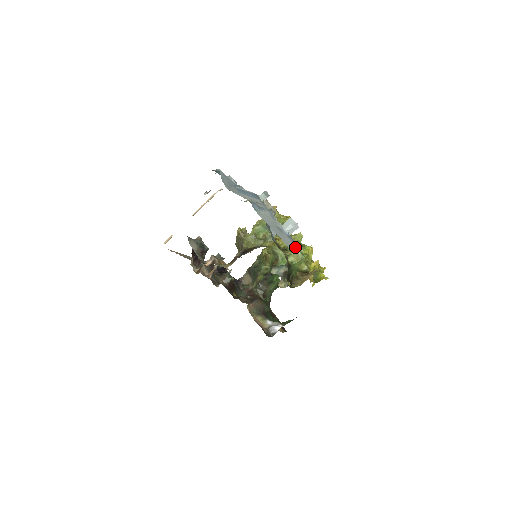
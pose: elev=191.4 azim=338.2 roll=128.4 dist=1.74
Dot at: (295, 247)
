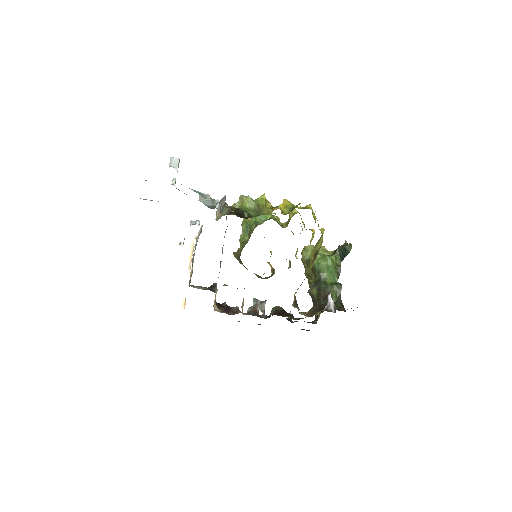
Dot at: occluded
